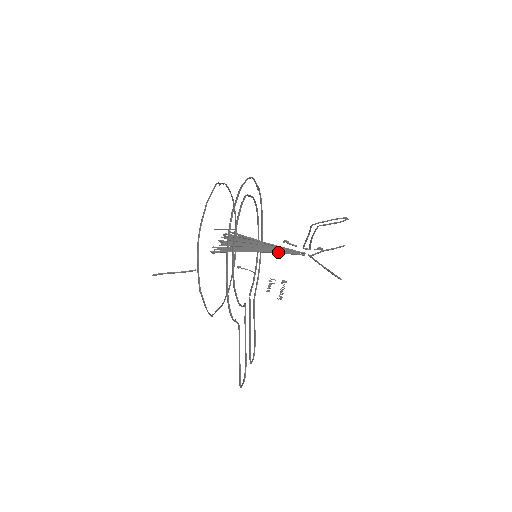
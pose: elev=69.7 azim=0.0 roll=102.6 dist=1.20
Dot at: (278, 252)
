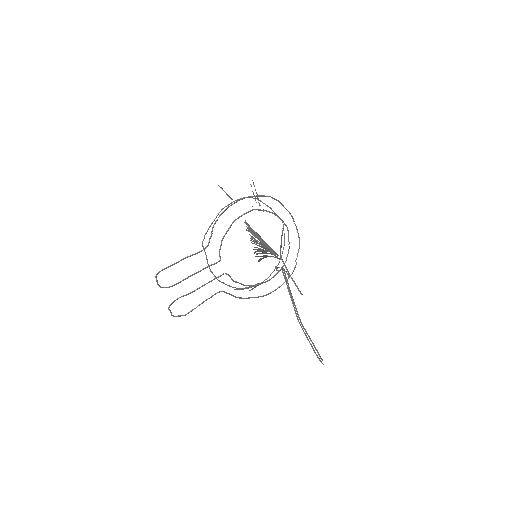
Dot at: (269, 246)
